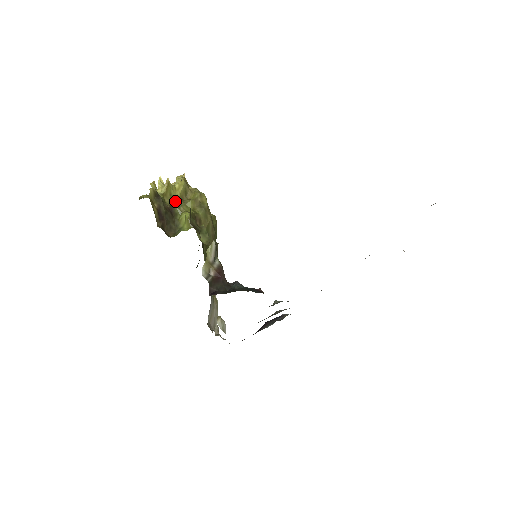
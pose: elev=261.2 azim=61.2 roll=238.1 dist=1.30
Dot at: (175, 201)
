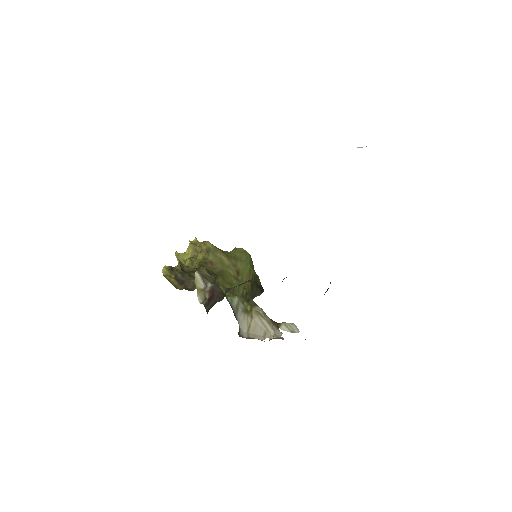
Dot at: (188, 263)
